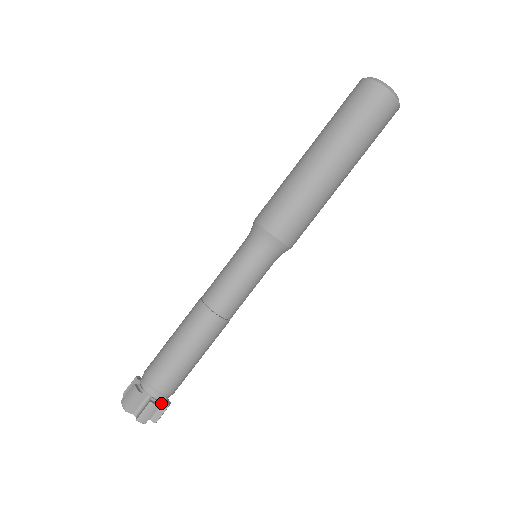
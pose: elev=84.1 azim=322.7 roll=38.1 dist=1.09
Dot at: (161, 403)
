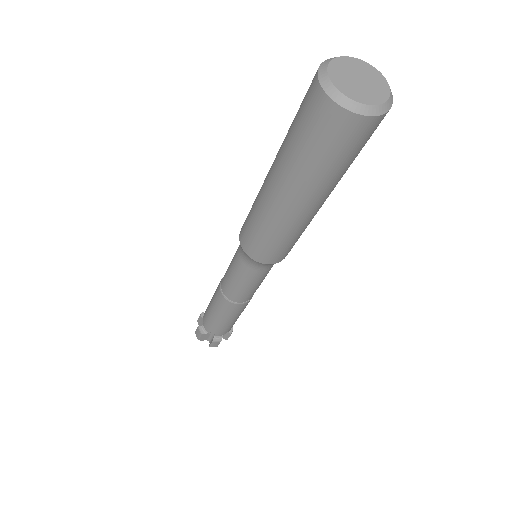
Dot at: occluded
